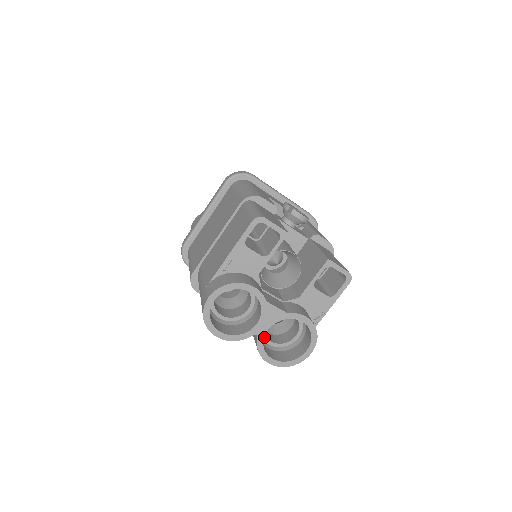
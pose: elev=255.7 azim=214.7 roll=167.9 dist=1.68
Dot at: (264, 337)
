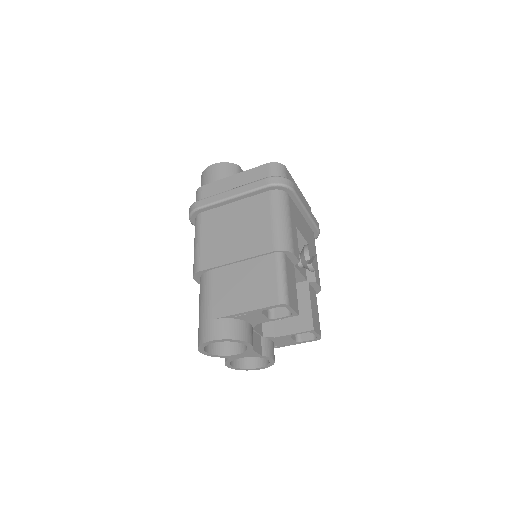
Dot at: occluded
